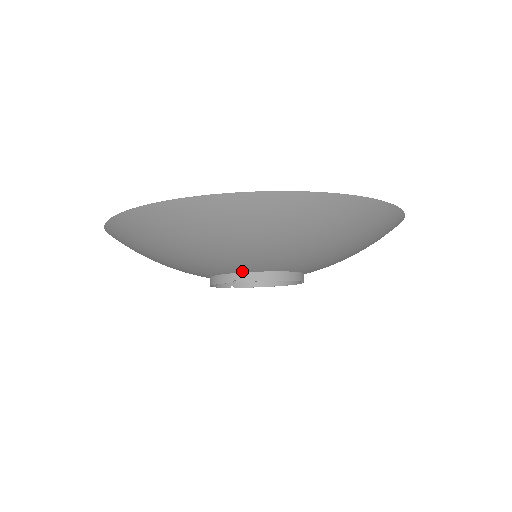
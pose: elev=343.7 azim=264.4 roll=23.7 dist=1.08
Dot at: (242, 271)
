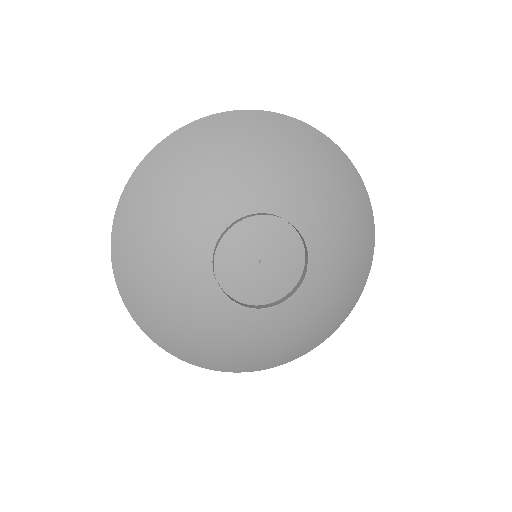
Dot at: (248, 212)
